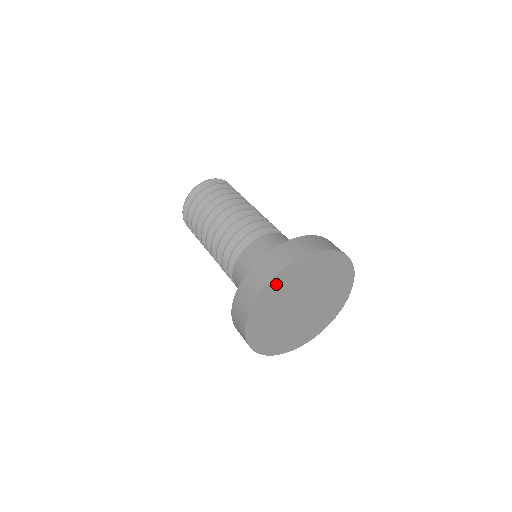
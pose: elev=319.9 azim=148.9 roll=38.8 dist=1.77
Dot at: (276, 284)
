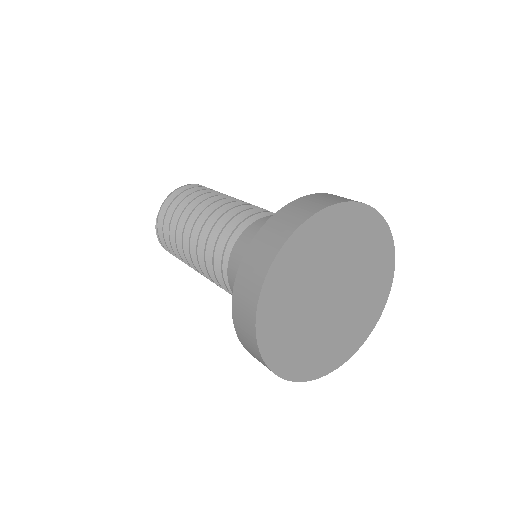
Dot at: (360, 218)
